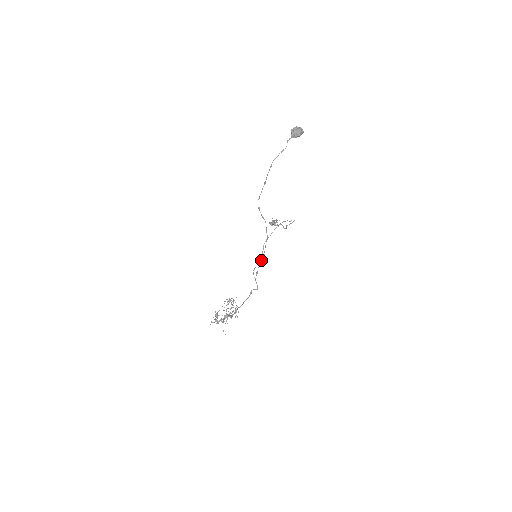
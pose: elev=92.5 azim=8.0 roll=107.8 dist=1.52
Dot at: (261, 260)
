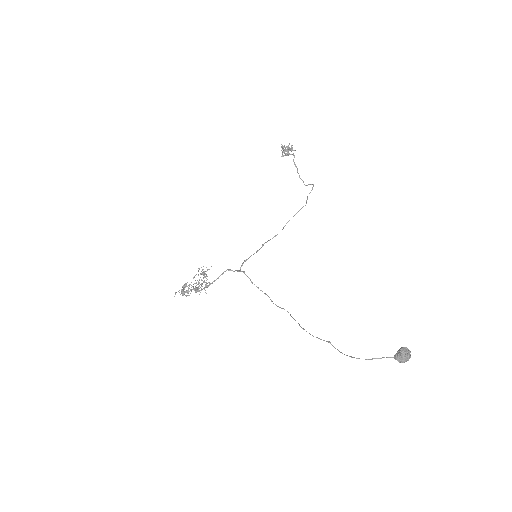
Dot at: occluded
